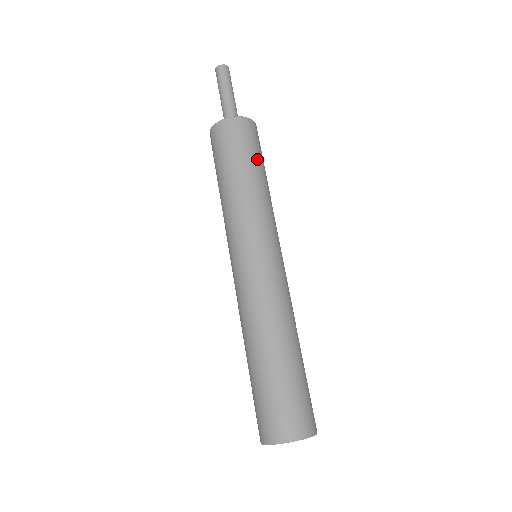
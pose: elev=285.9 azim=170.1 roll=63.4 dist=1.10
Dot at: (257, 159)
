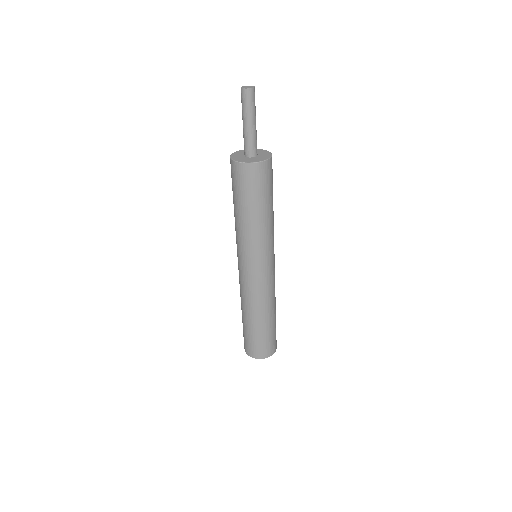
Dot at: (260, 200)
